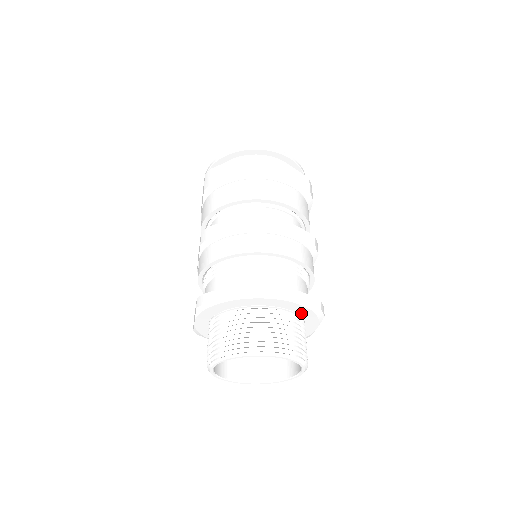
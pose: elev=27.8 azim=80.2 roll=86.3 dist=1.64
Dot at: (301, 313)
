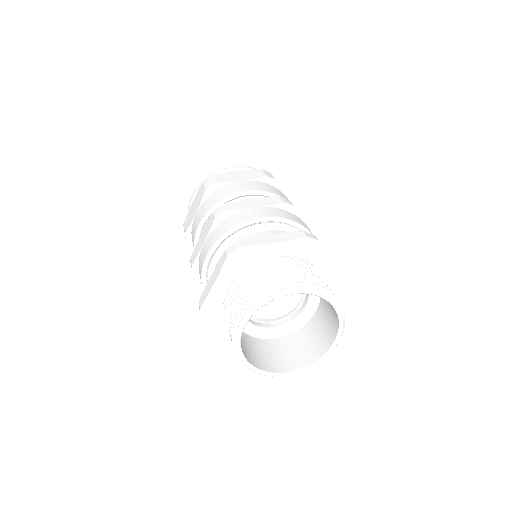
Dot at: (329, 281)
